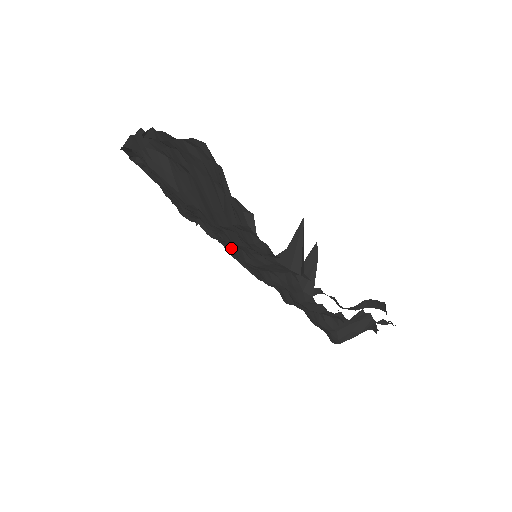
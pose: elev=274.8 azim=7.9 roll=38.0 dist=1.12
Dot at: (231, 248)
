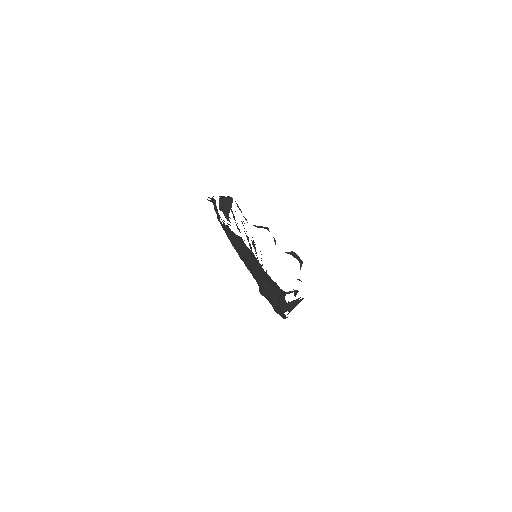
Dot at: occluded
